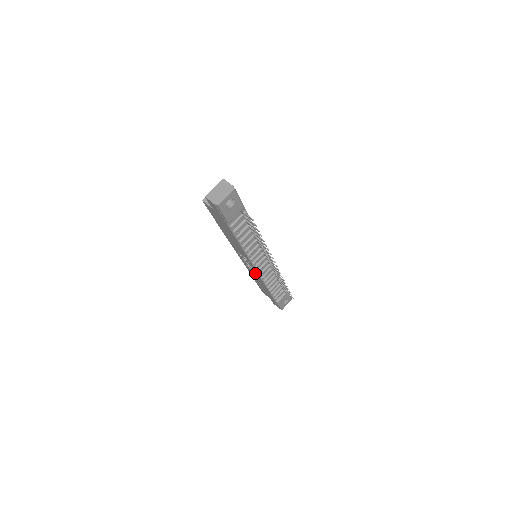
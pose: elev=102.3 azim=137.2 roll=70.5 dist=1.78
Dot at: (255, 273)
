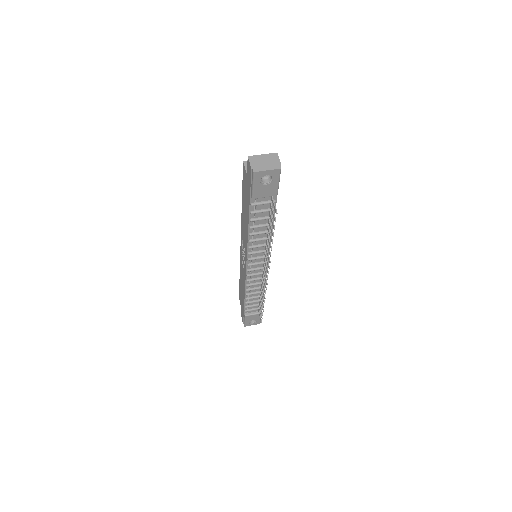
Dot at: (244, 272)
